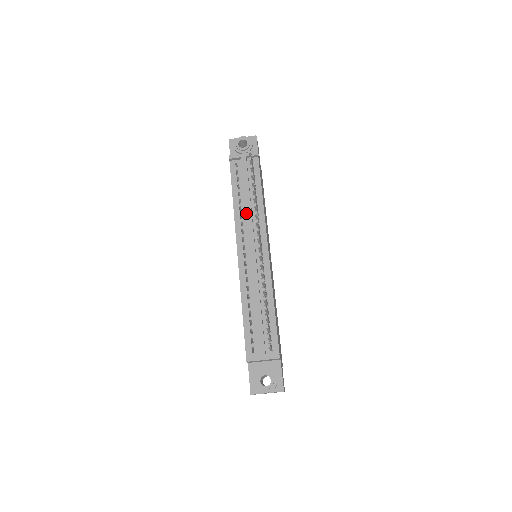
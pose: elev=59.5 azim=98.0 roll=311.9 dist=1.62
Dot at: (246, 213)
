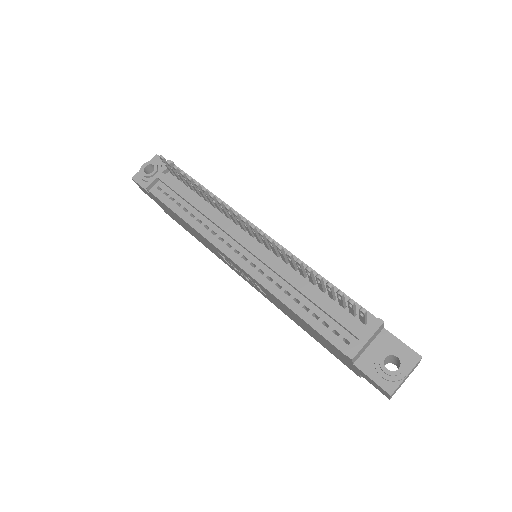
Dot at: (209, 218)
